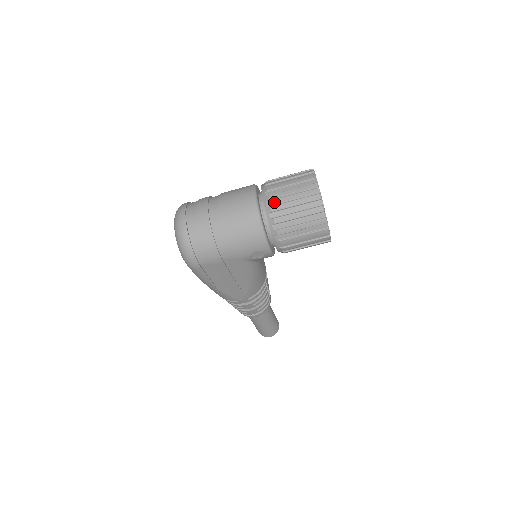
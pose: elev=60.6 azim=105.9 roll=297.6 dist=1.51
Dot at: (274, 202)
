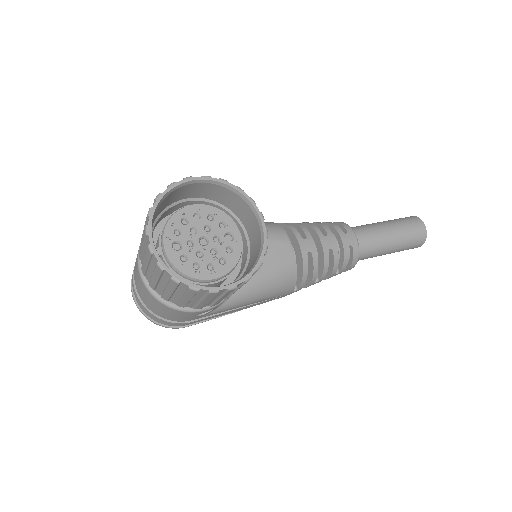
Dot at: (148, 277)
